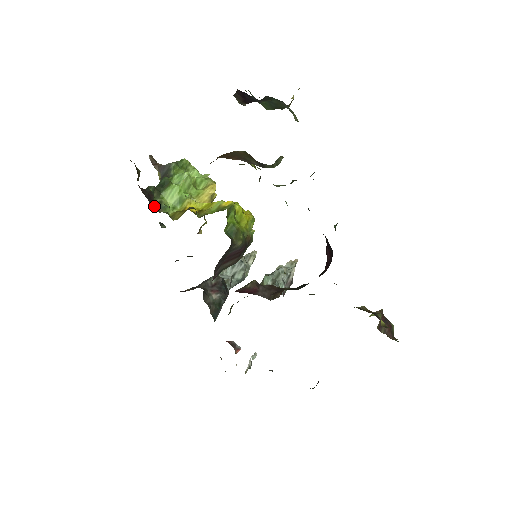
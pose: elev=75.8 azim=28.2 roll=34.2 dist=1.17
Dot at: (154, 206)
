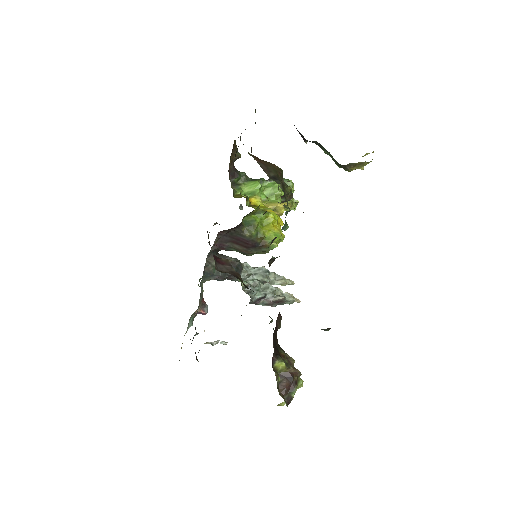
Dot at: (233, 182)
